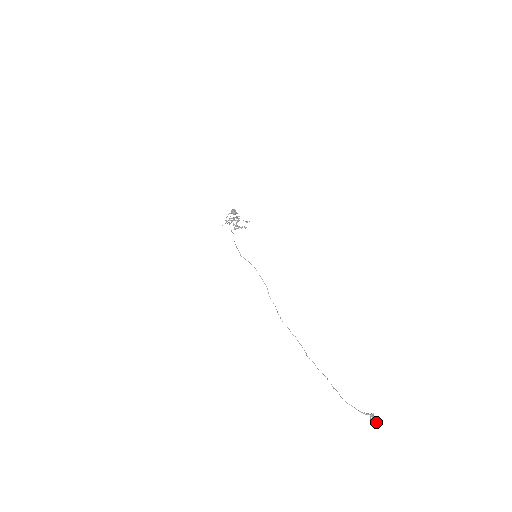
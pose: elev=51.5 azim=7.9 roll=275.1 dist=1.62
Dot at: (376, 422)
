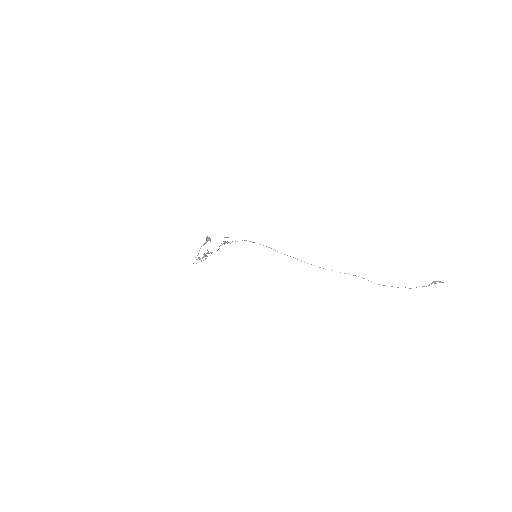
Dot at: (441, 282)
